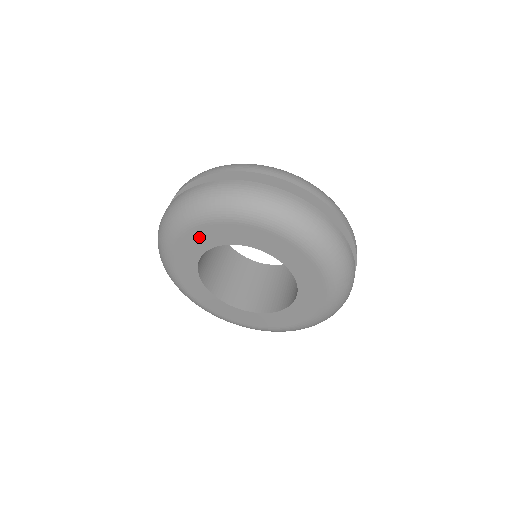
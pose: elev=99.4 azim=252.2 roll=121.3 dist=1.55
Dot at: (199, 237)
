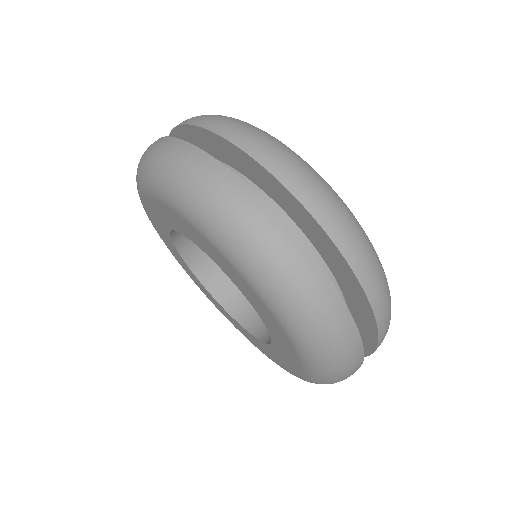
Dot at: (159, 210)
